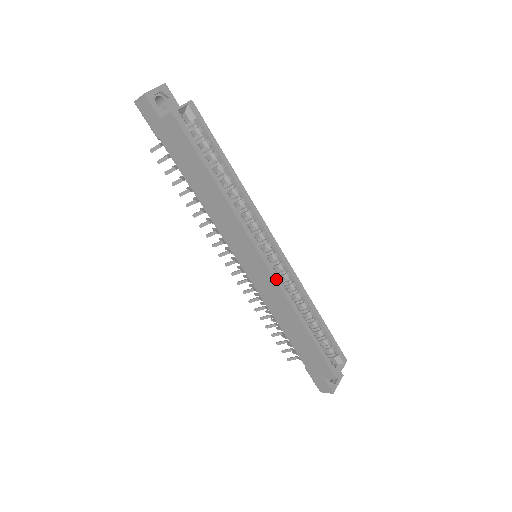
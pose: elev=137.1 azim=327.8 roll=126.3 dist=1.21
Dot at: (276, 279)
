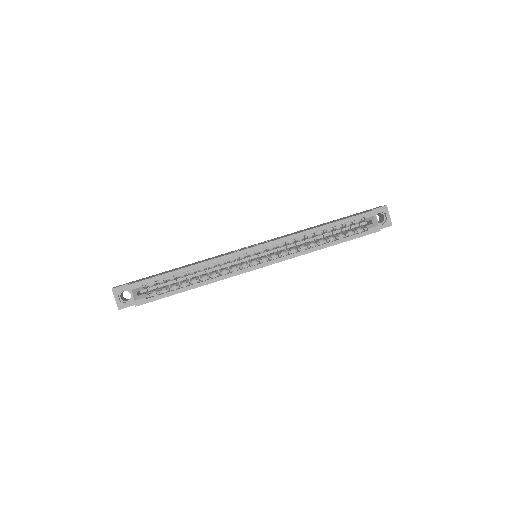
Dot at: (278, 261)
